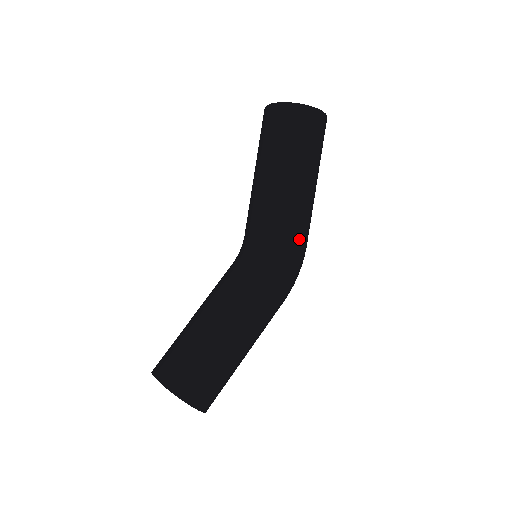
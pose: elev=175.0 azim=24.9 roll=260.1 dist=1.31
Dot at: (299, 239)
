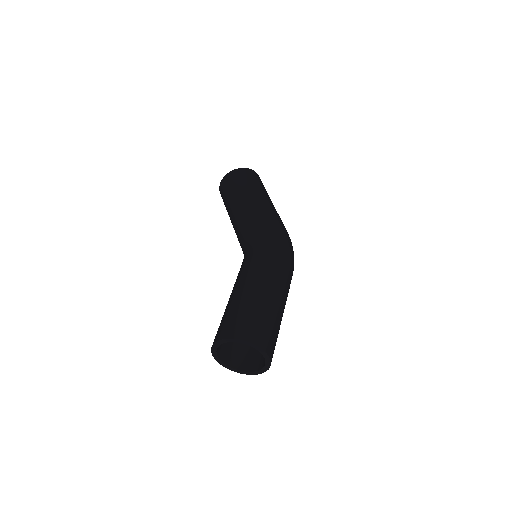
Dot at: (273, 223)
